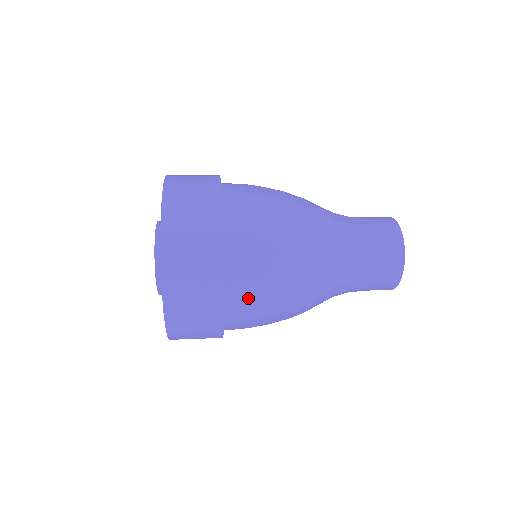
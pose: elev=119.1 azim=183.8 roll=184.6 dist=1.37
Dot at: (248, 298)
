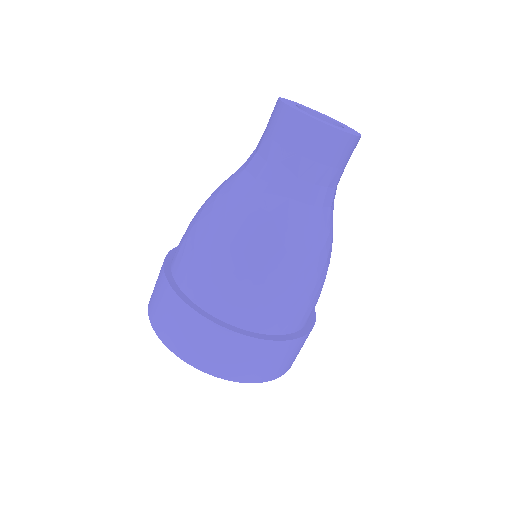
Dot at: (287, 315)
